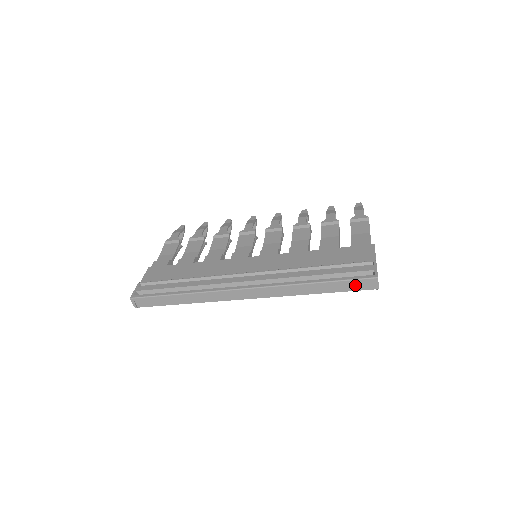
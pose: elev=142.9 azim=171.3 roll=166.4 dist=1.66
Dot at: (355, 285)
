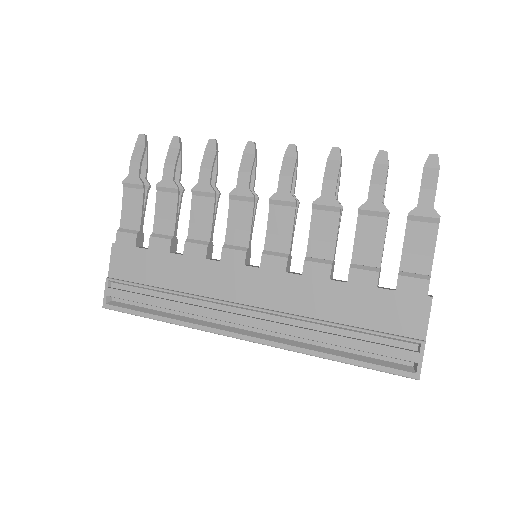
Dot at: occluded
